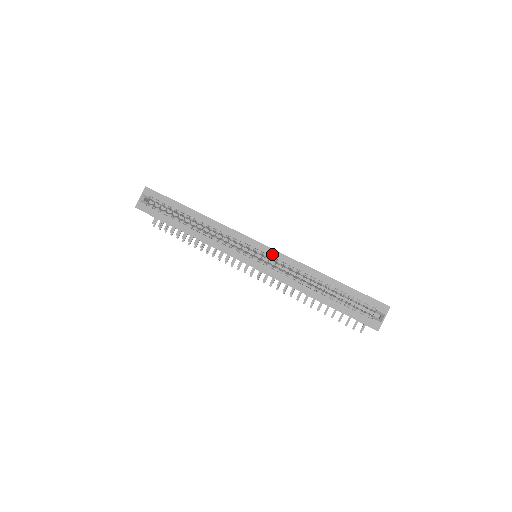
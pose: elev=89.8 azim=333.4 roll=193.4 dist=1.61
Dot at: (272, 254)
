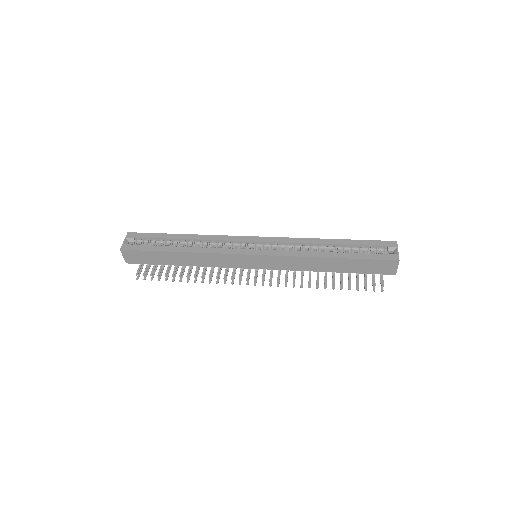
Dot at: (273, 240)
